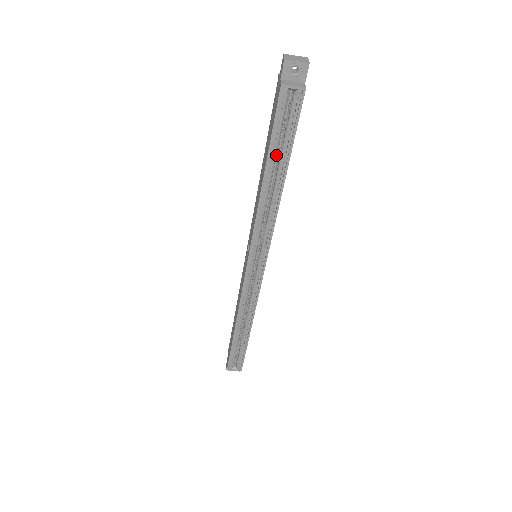
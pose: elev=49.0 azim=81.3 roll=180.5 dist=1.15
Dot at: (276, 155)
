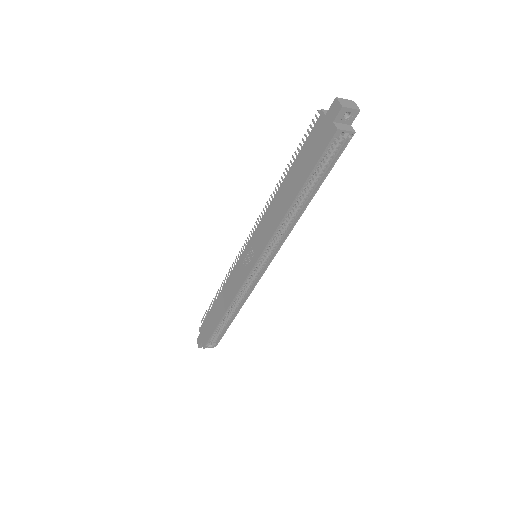
Dot at: (308, 181)
